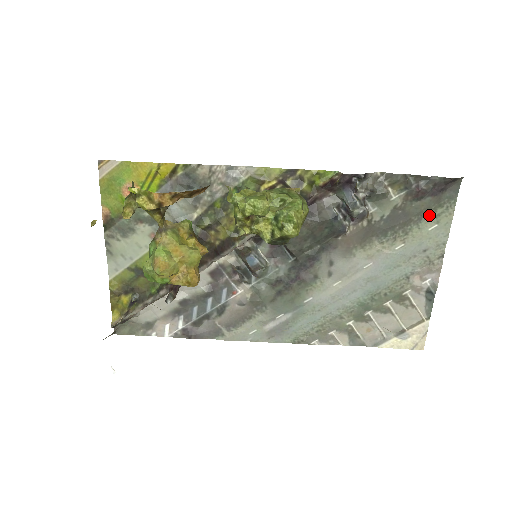
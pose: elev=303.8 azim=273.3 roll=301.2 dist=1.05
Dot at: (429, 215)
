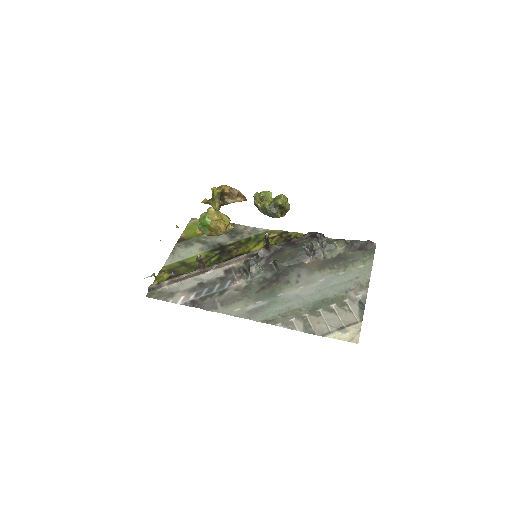
Dot at: (359, 260)
